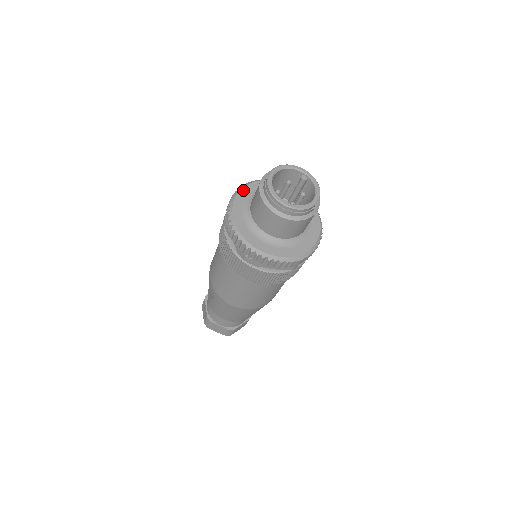
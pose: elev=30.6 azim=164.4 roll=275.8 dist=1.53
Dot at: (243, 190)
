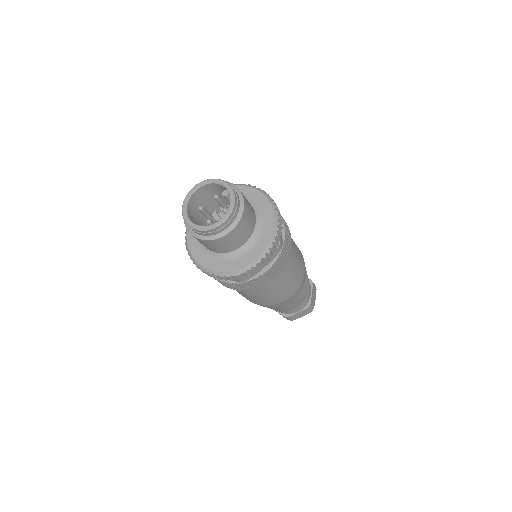
Dot at: occluded
